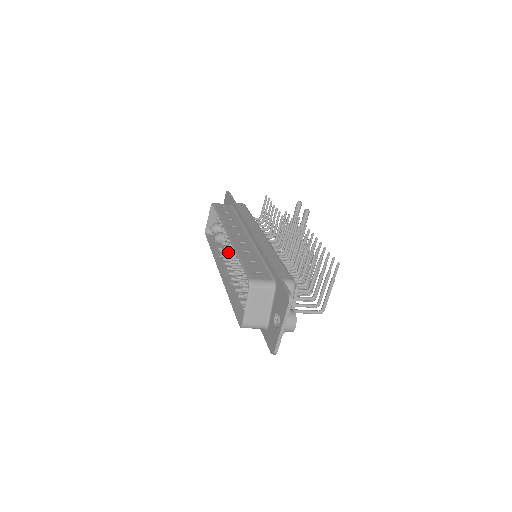
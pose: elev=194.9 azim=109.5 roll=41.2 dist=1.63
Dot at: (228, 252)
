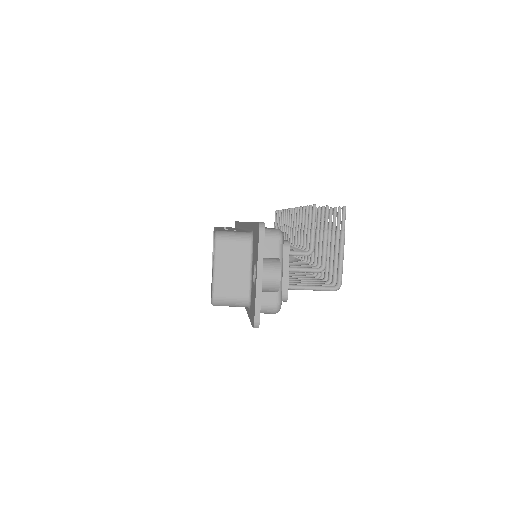
Dot at: occluded
